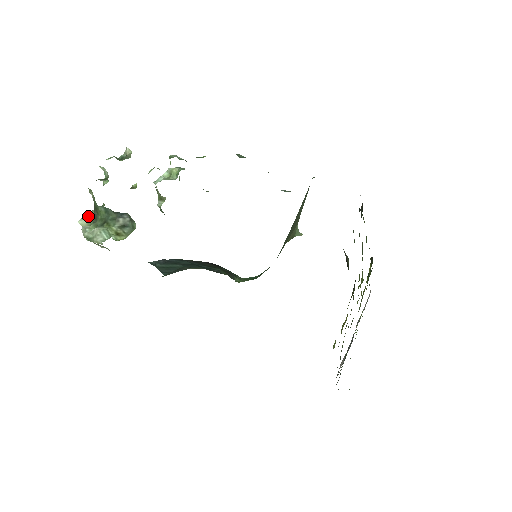
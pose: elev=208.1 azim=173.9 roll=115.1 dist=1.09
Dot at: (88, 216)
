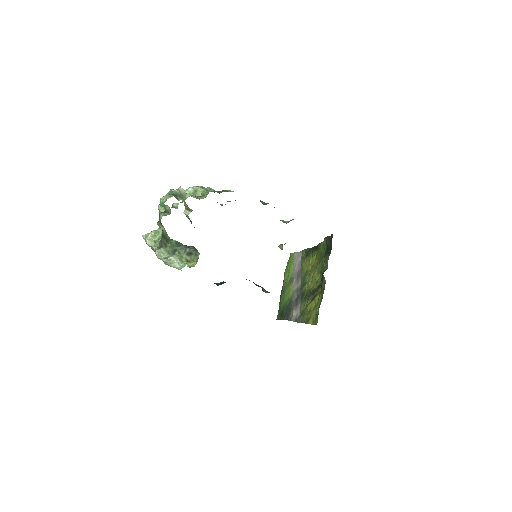
Dot at: (152, 237)
